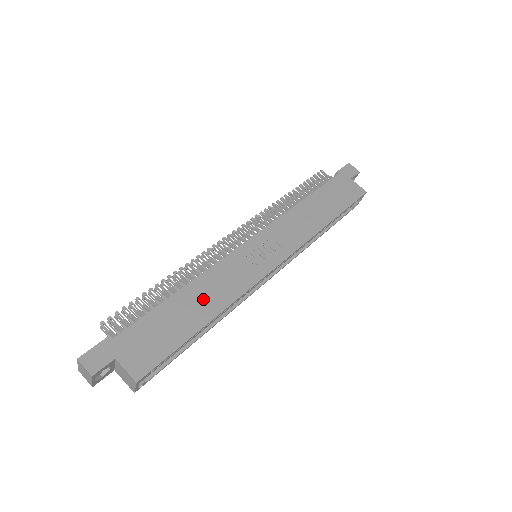
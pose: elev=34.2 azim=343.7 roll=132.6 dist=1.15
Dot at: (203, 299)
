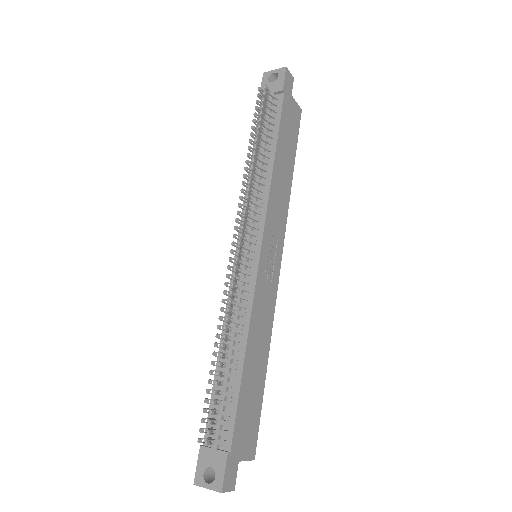
Dot at: (258, 349)
